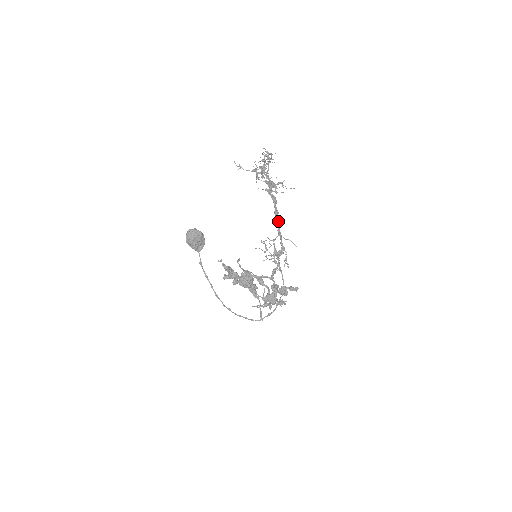
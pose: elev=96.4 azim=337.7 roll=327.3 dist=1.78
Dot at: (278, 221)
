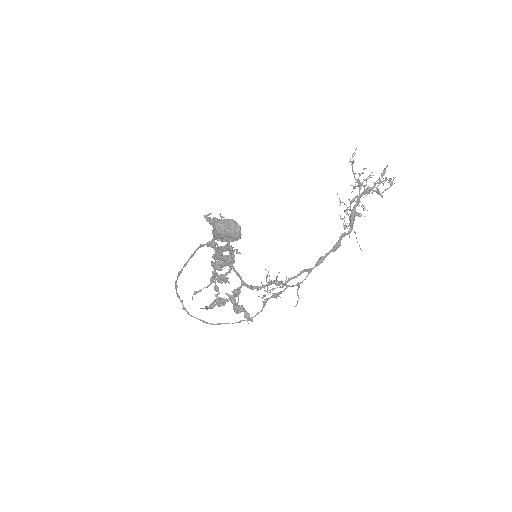
Dot at: occluded
